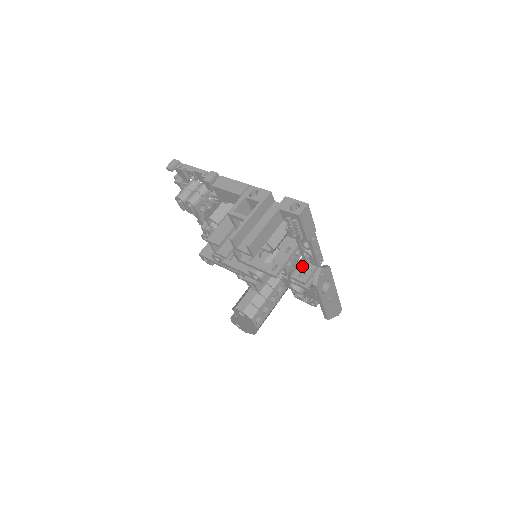
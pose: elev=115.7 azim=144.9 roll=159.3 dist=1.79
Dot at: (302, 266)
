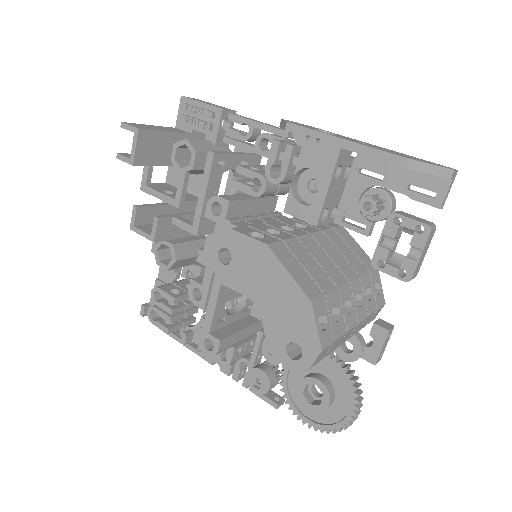
Dot at: occluded
